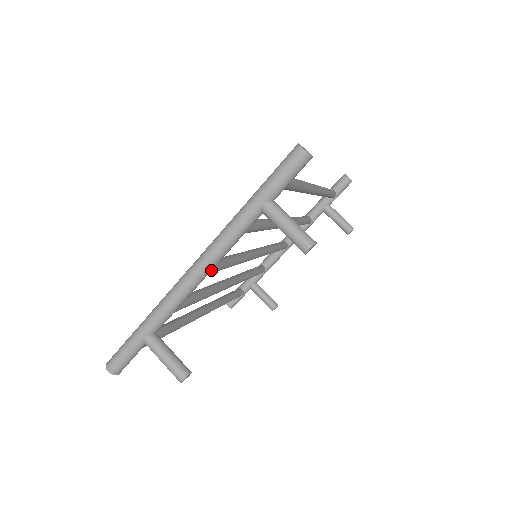
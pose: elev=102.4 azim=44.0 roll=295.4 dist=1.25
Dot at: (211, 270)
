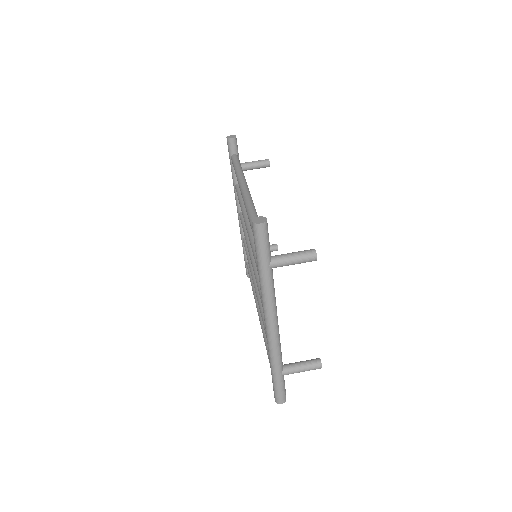
Dot at: (277, 316)
